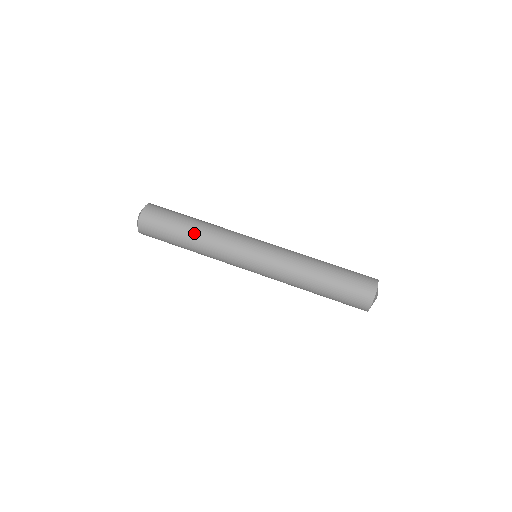
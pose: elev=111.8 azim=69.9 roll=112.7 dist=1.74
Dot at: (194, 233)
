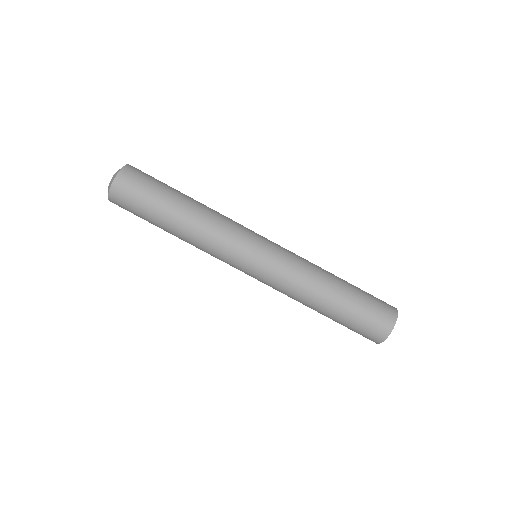
Dot at: (176, 232)
